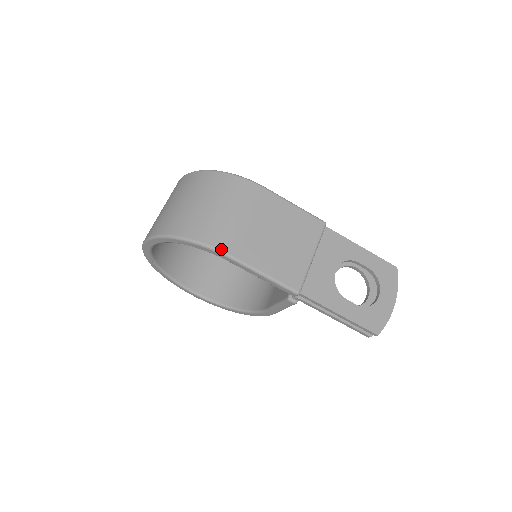
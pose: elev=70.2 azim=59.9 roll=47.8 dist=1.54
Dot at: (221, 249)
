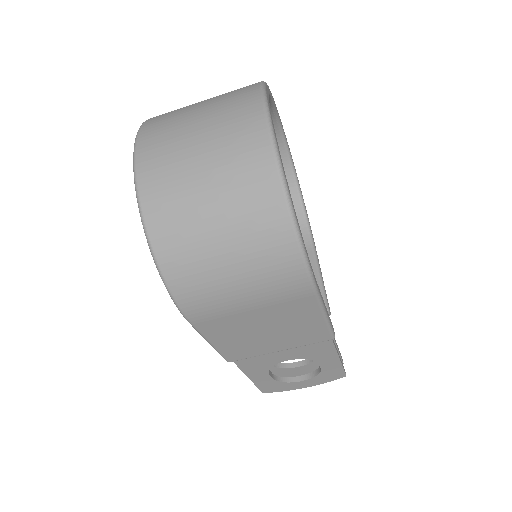
Dot at: (186, 314)
